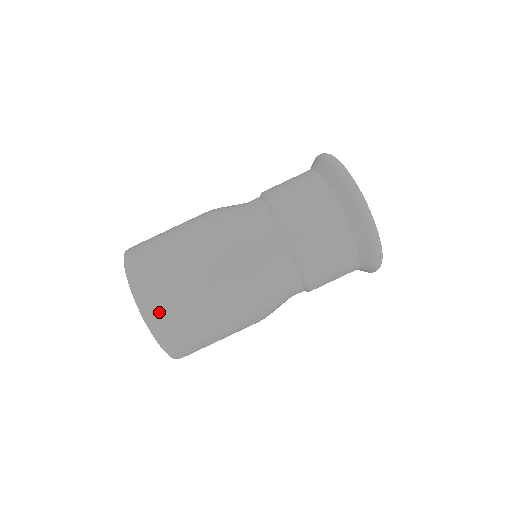
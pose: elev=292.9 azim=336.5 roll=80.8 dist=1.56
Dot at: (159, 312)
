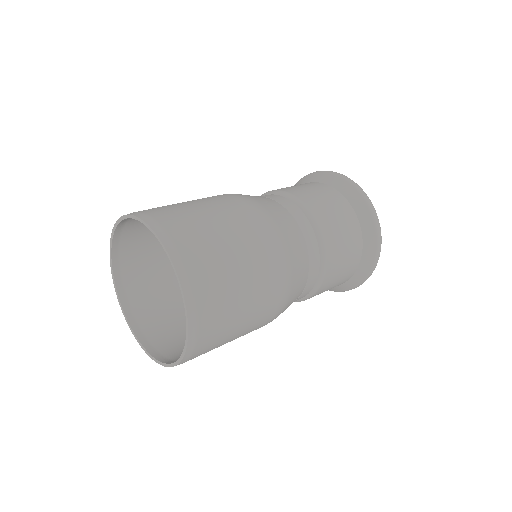
Dot at: (195, 357)
